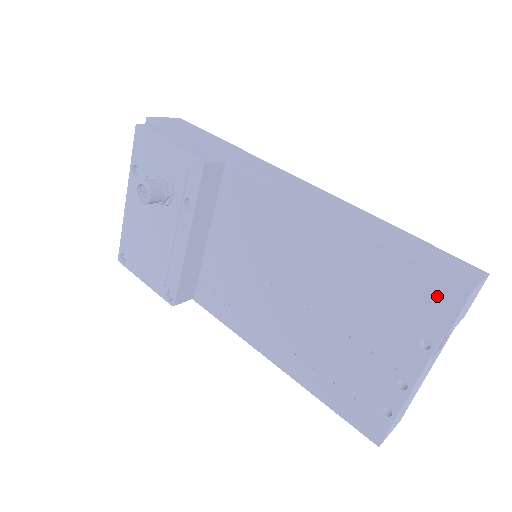
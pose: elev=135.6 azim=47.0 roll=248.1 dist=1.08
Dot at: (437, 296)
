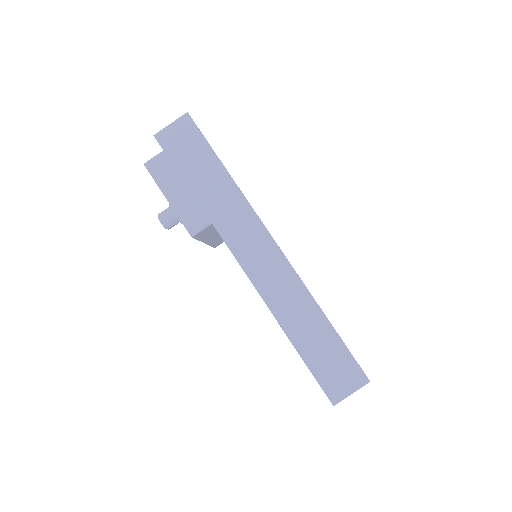
Dot at: occluded
